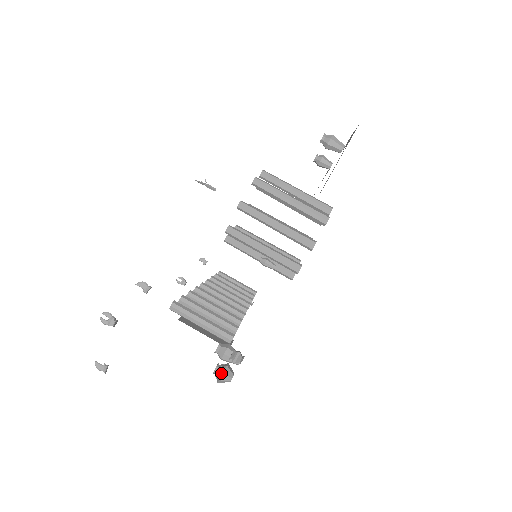
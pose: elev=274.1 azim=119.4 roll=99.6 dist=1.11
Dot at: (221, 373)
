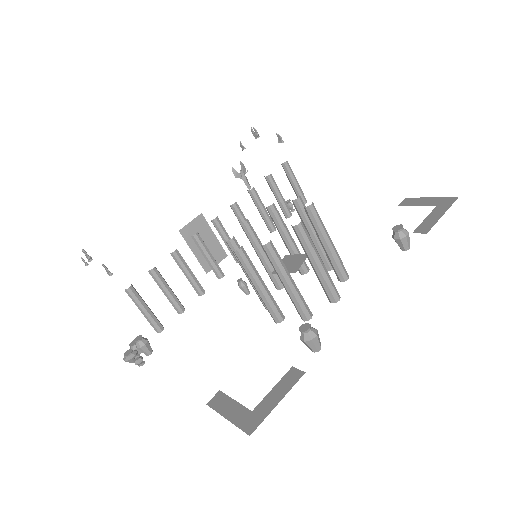
Dot at: (125, 360)
